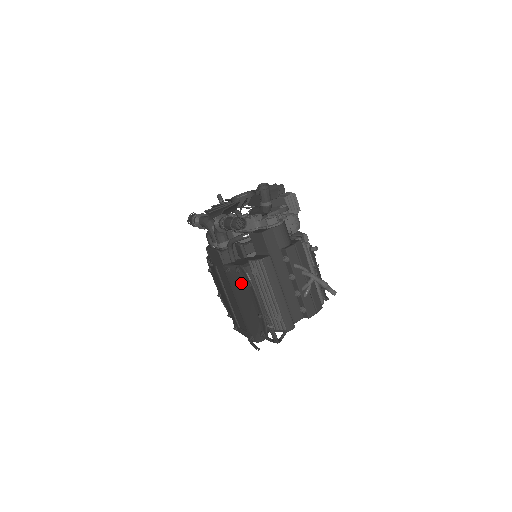
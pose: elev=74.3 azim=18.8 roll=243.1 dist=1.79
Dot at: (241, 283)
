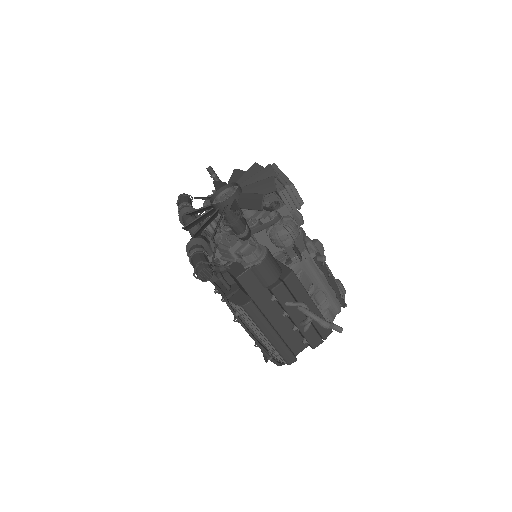
Dot at: occluded
